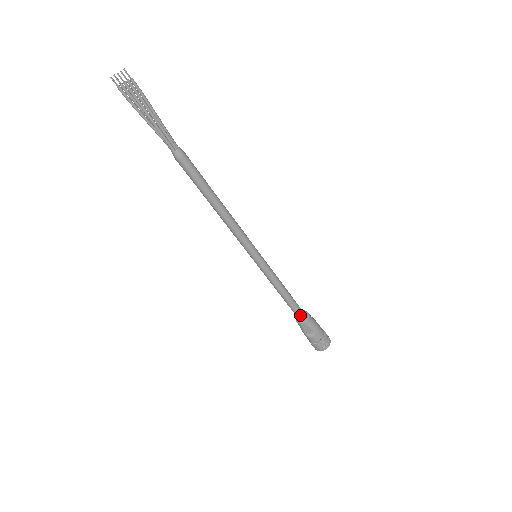
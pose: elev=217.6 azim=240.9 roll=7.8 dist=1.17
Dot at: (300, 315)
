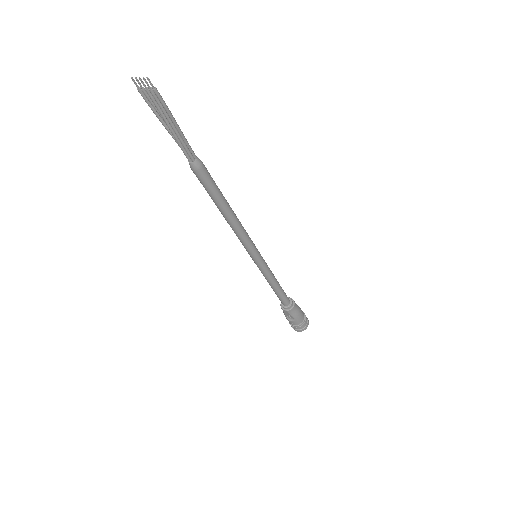
Dot at: (285, 304)
